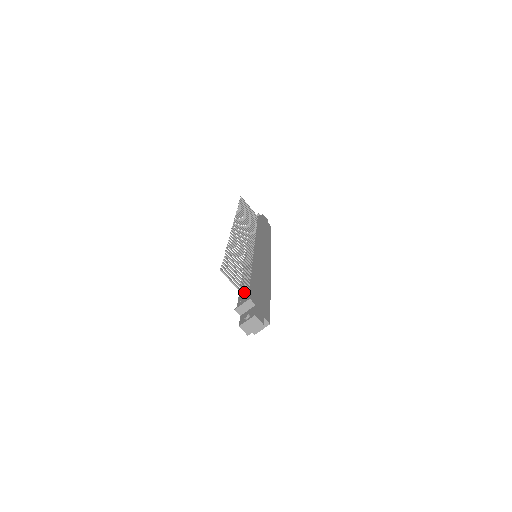
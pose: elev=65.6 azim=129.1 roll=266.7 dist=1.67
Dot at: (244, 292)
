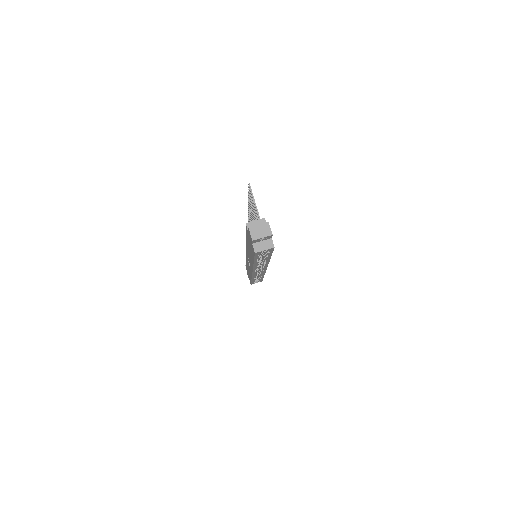
Dot at: (258, 219)
